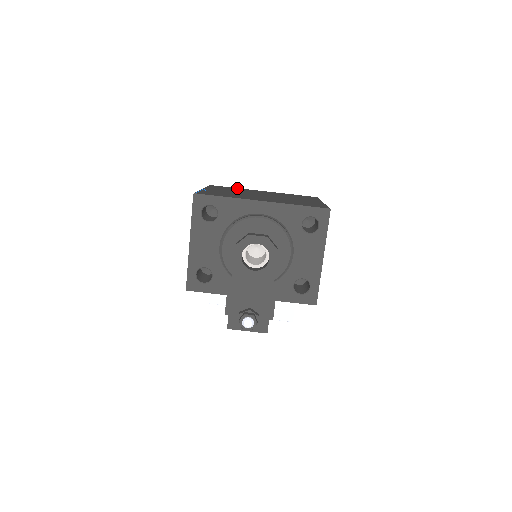
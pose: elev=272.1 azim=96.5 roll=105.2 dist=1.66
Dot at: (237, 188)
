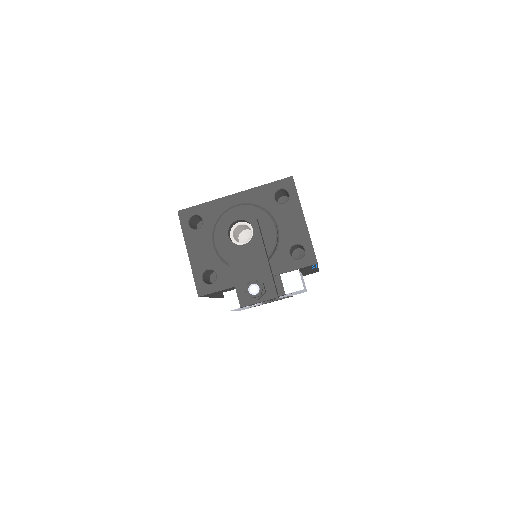
Dot at: occluded
